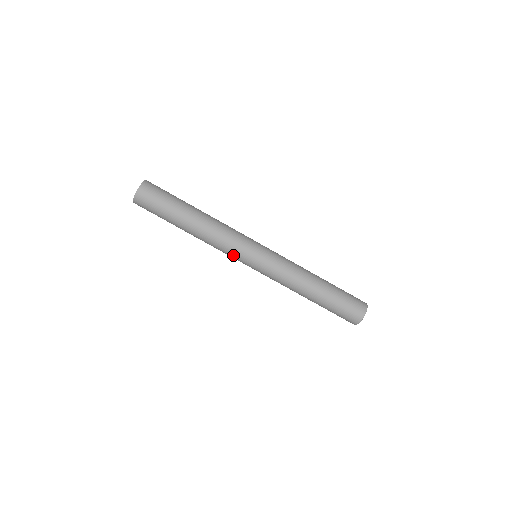
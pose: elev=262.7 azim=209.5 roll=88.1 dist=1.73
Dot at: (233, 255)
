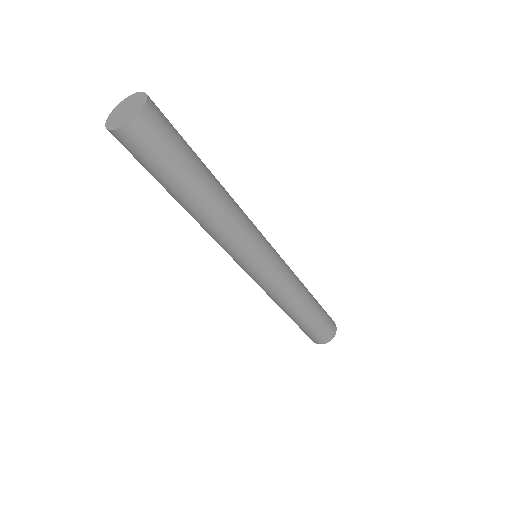
Dot at: (245, 252)
